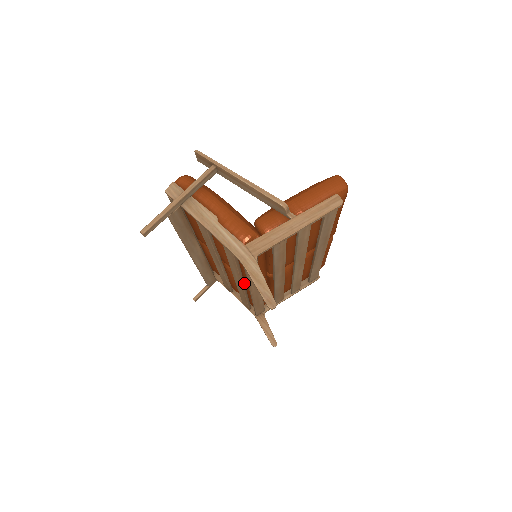
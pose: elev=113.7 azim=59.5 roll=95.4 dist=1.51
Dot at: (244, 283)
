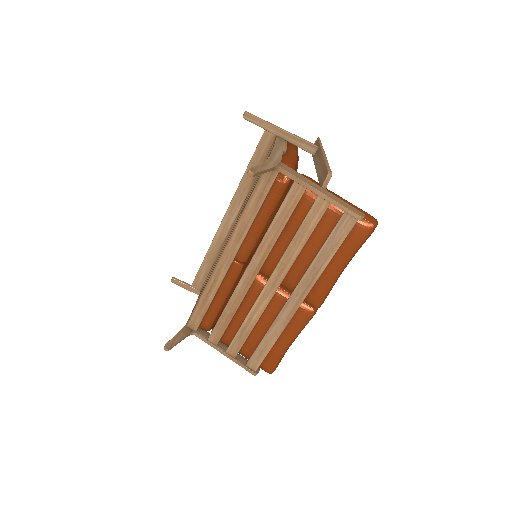
Dot at: occluded
